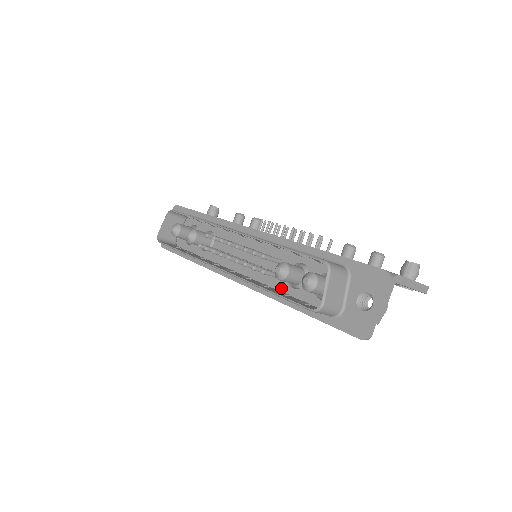
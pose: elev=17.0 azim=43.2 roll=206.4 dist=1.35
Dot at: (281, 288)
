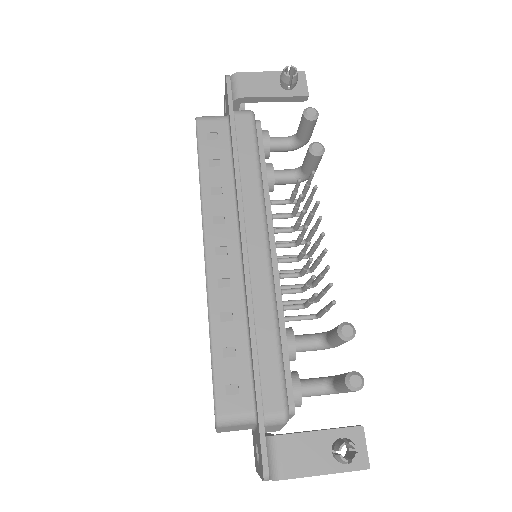
Dot at: occluded
